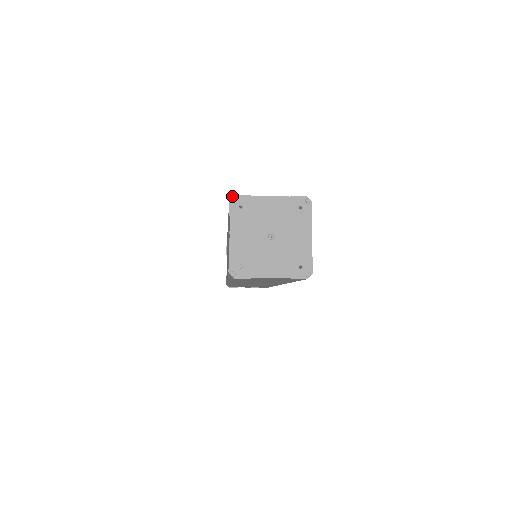
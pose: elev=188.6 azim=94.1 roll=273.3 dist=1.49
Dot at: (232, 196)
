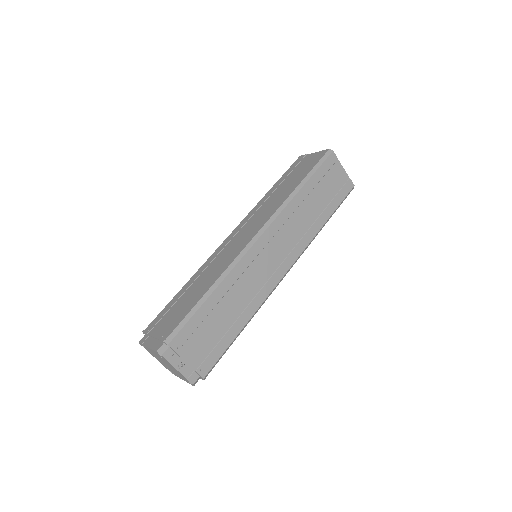
Dot at: occluded
